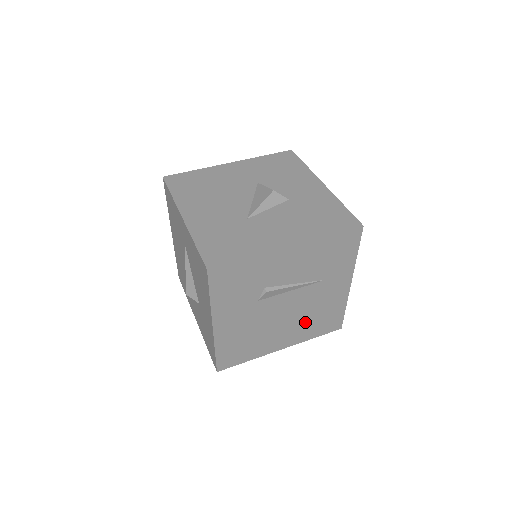
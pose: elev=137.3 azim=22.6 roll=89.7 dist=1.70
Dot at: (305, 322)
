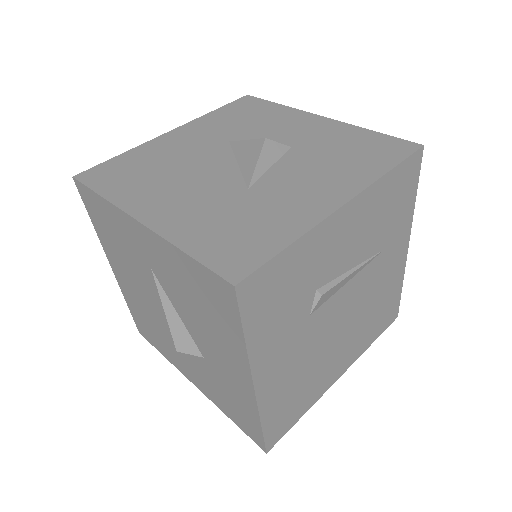
Dot at: (363, 325)
